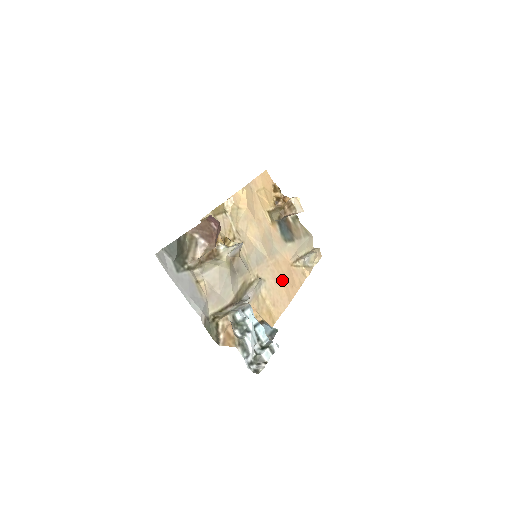
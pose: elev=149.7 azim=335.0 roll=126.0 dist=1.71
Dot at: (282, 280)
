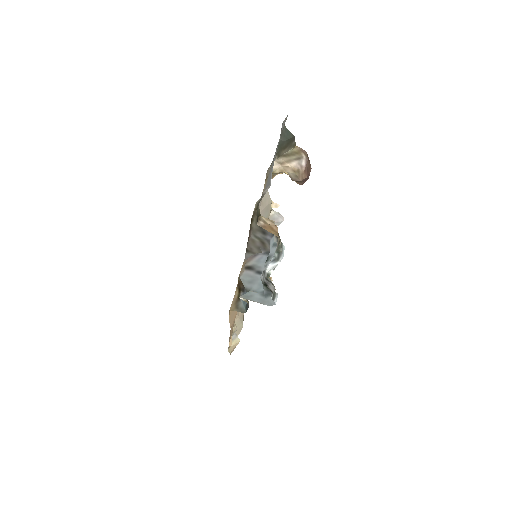
Dot at: occluded
